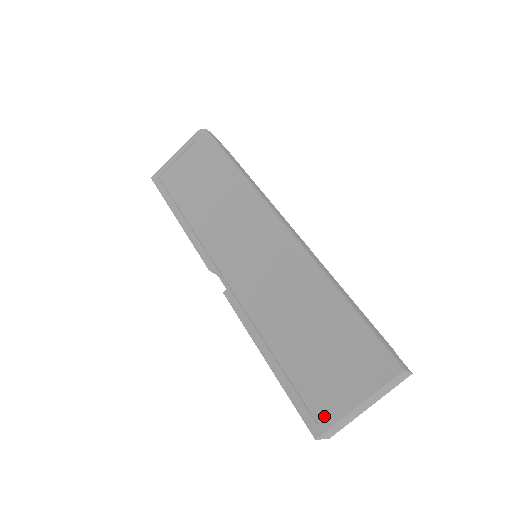
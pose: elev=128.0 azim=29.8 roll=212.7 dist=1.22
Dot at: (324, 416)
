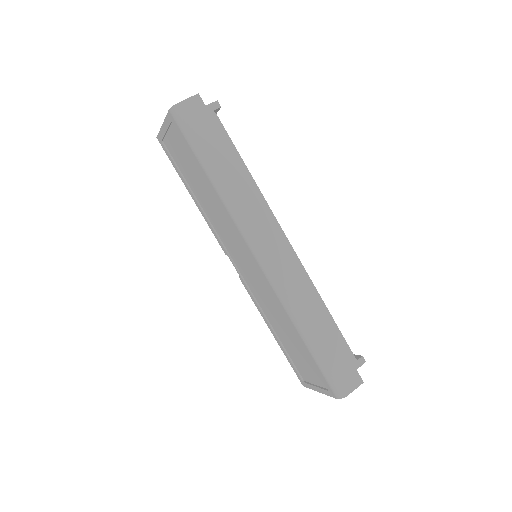
Dot at: (306, 381)
